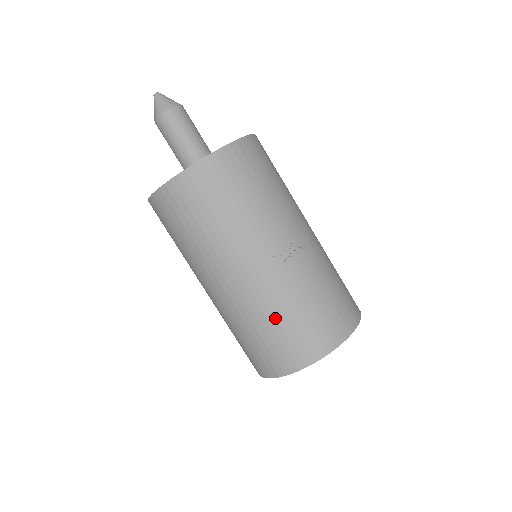
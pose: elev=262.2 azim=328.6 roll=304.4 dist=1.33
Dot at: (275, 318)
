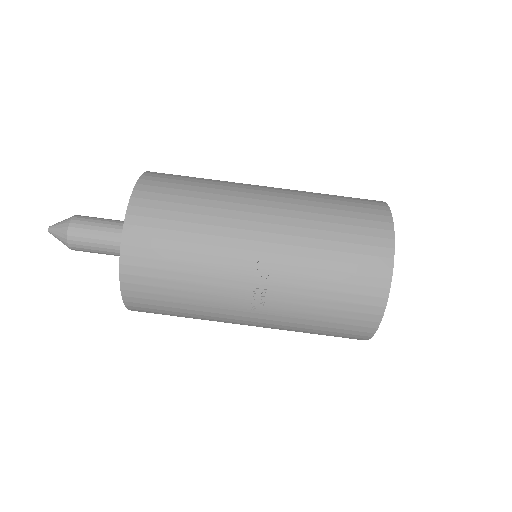
Dot at: (305, 331)
